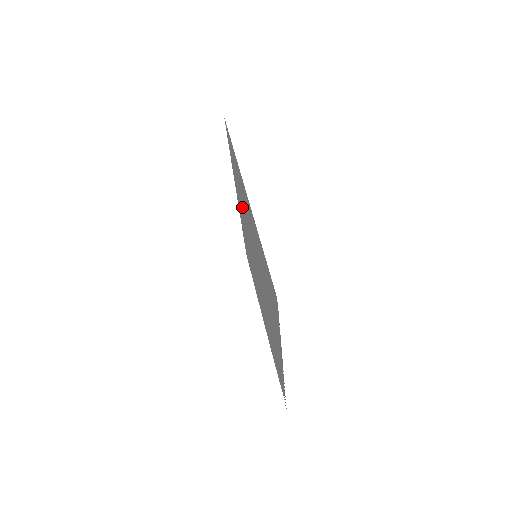
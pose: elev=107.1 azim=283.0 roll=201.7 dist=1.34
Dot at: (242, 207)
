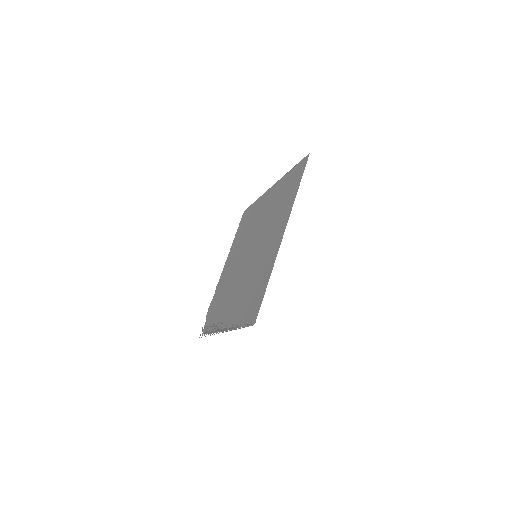
Dot at: (271, 210)
